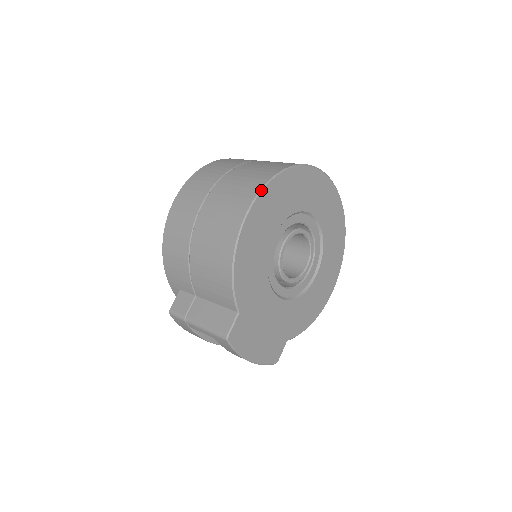
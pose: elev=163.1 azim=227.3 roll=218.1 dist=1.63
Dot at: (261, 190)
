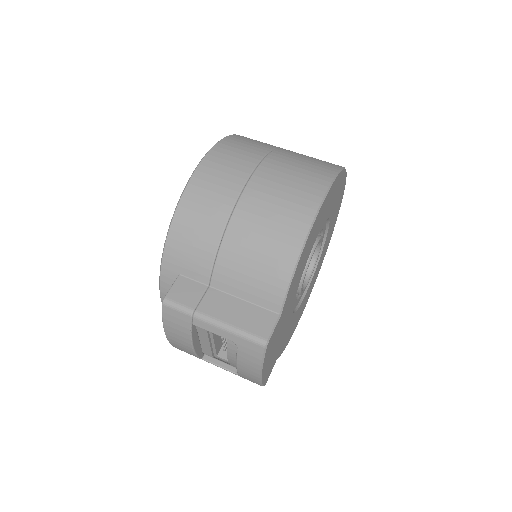
Dot at: (334, 180)
